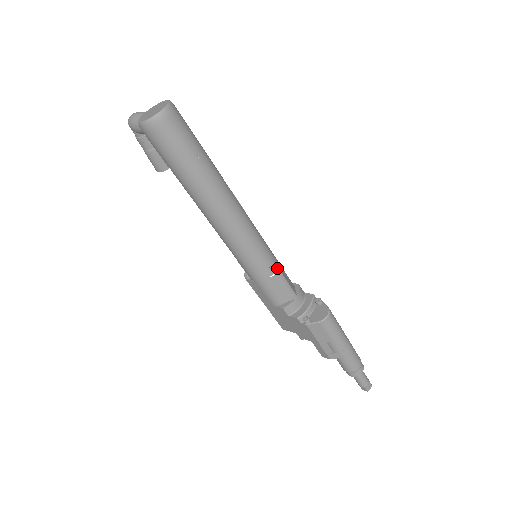
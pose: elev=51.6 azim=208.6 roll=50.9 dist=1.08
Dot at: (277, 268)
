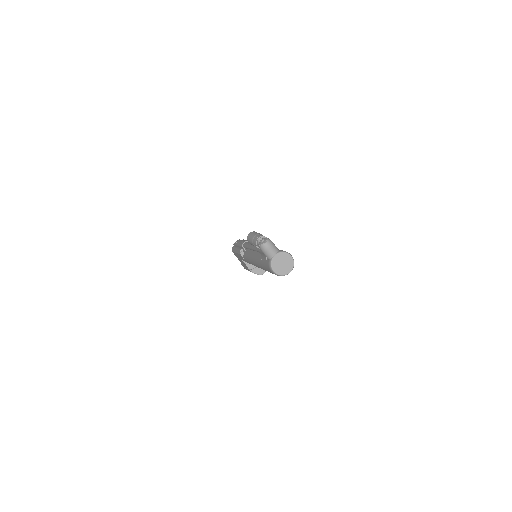
Dot at: occluded
